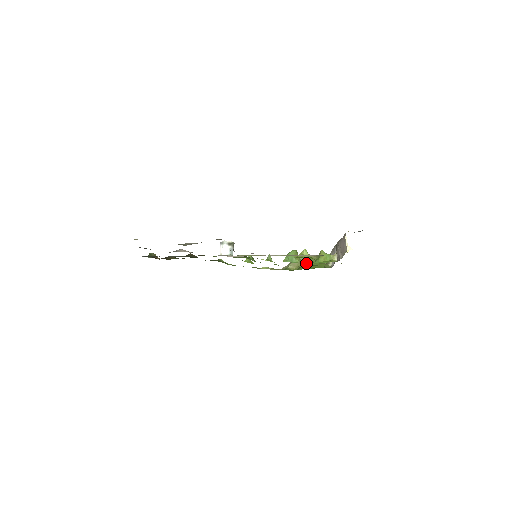
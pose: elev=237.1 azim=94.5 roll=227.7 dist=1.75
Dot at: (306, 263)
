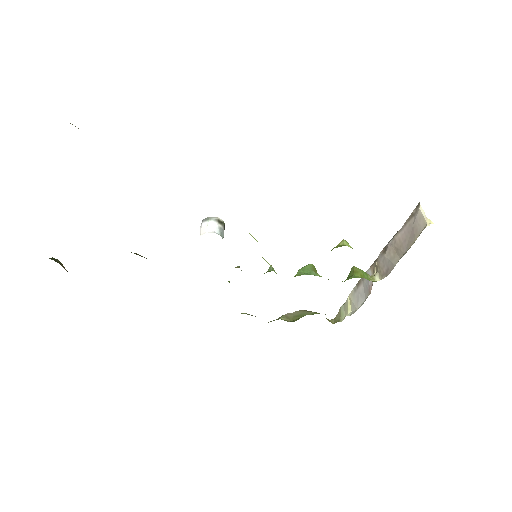
Dot at: (308, 314)
